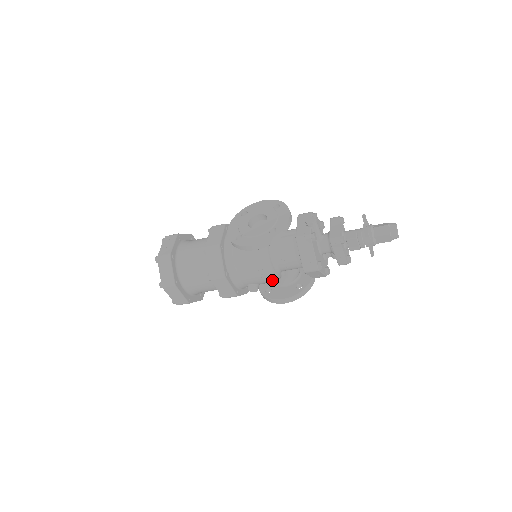
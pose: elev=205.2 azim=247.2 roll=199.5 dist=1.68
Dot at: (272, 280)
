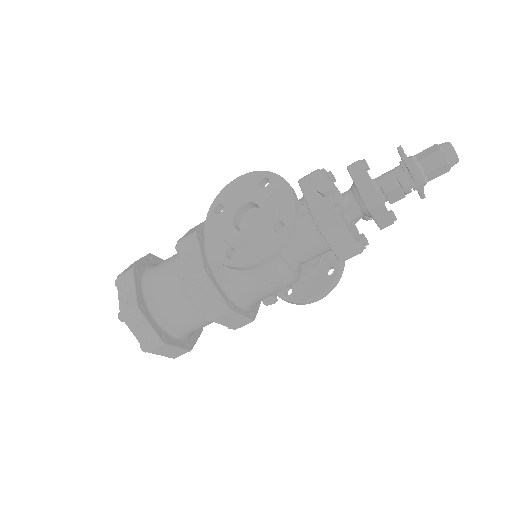
Dot at: (294, 283)
